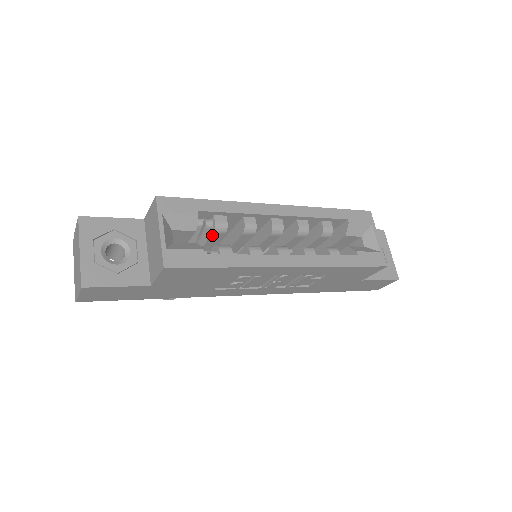
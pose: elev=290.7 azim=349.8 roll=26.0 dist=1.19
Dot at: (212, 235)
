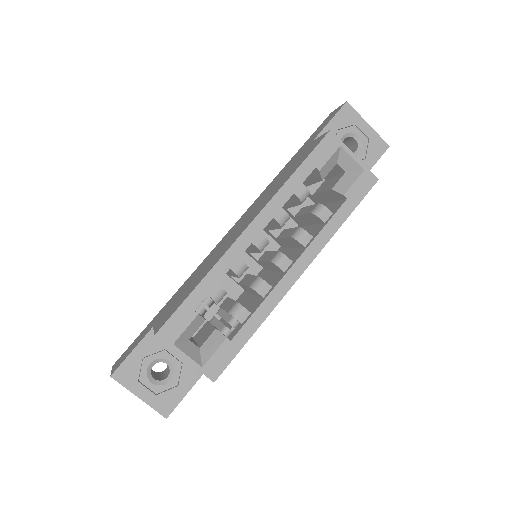
Dot at: occluded
